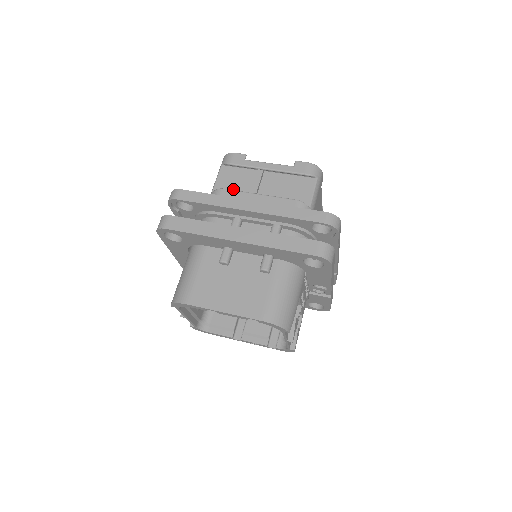
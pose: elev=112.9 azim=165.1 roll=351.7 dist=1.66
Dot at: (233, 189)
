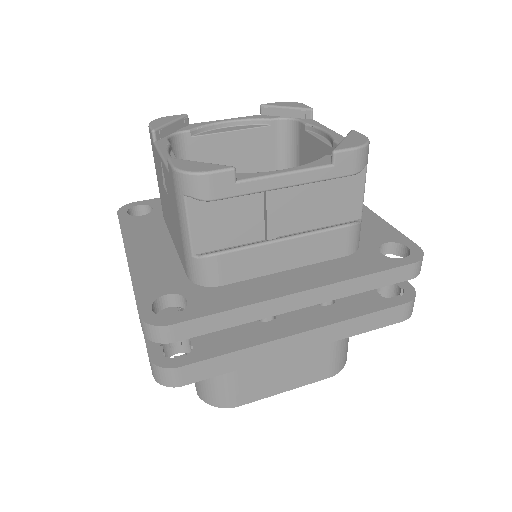
Dot at: (229, 237)
